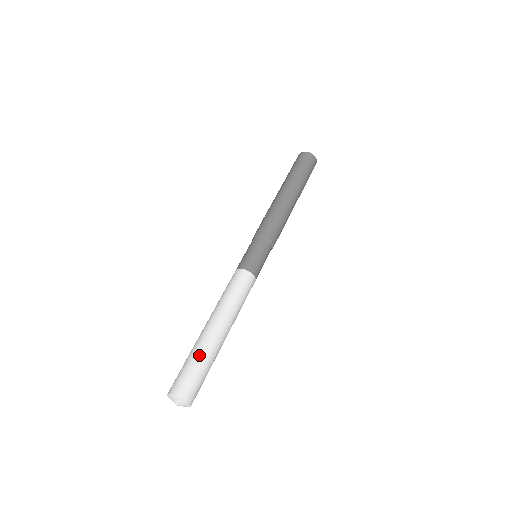
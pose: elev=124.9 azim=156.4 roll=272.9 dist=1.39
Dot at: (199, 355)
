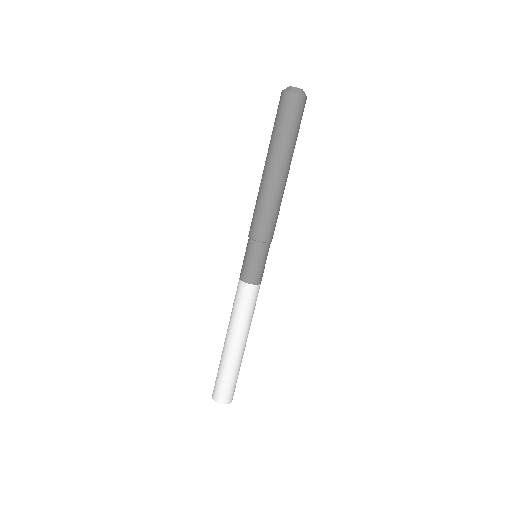
Dot at: (238, 371)
